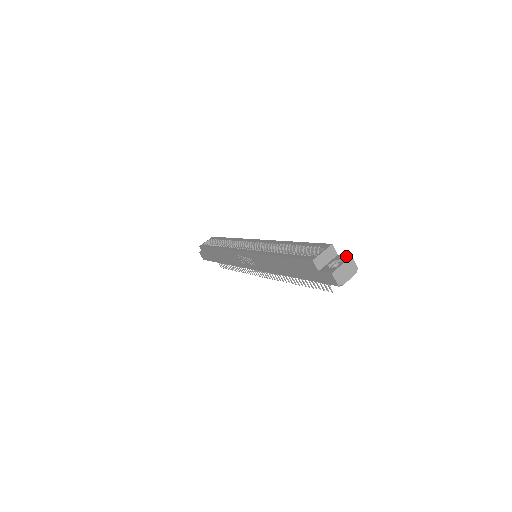
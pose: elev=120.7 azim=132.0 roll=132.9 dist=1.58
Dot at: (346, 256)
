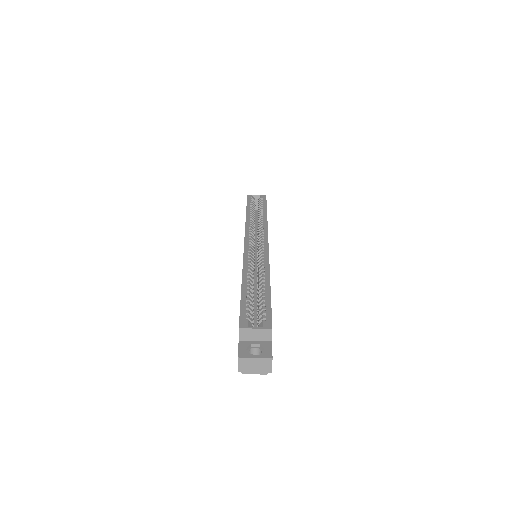
Dot at: (271, 352)
